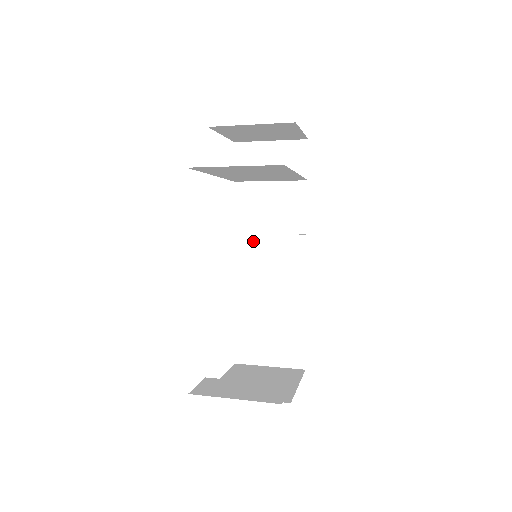
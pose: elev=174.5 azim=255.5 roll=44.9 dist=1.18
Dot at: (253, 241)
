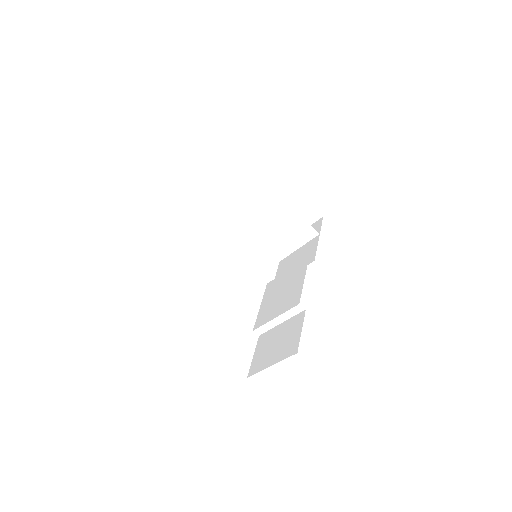
Dot at: (278, 280)
